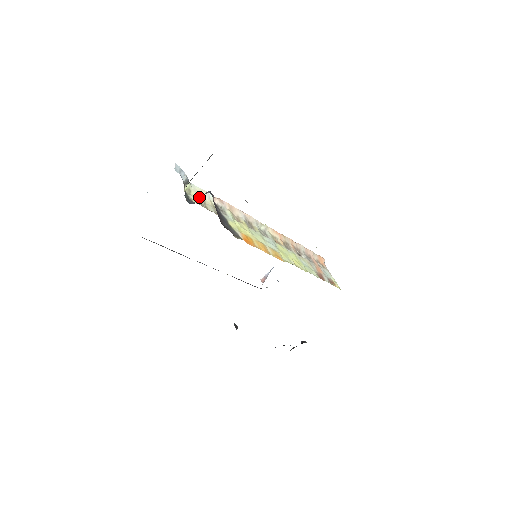
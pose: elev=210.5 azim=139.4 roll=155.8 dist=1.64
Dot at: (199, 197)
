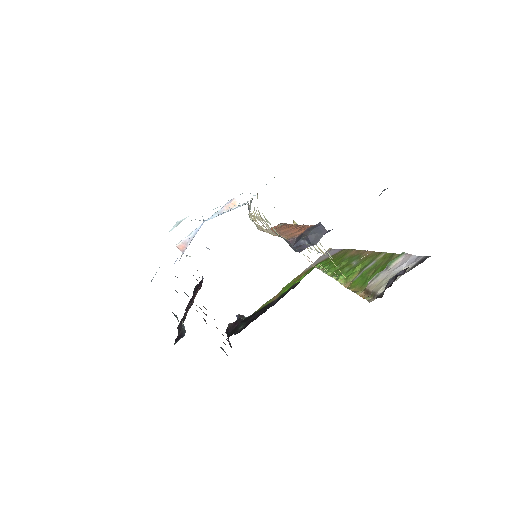
Dot at: (306, 236)
